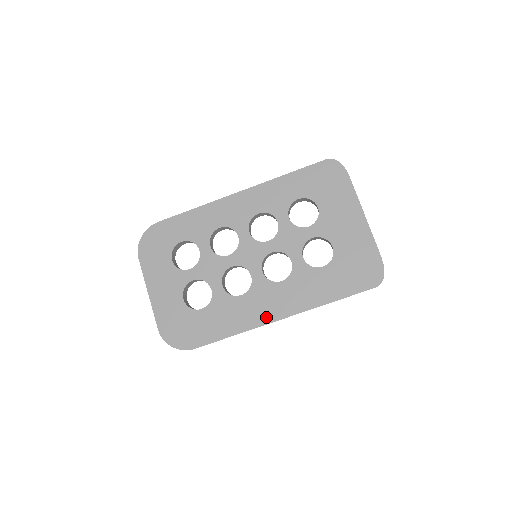
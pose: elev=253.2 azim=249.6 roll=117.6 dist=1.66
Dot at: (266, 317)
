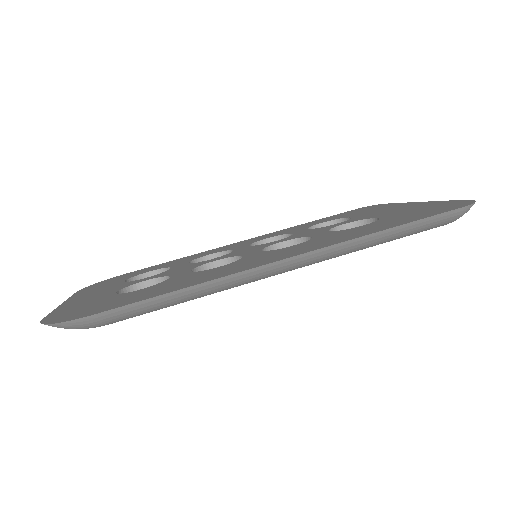
Dot at: (259, 264)
